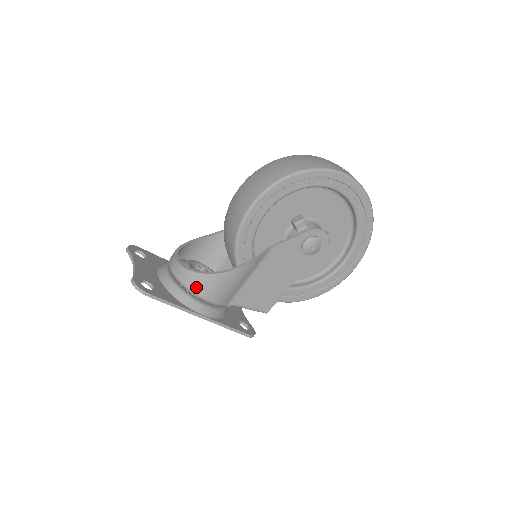
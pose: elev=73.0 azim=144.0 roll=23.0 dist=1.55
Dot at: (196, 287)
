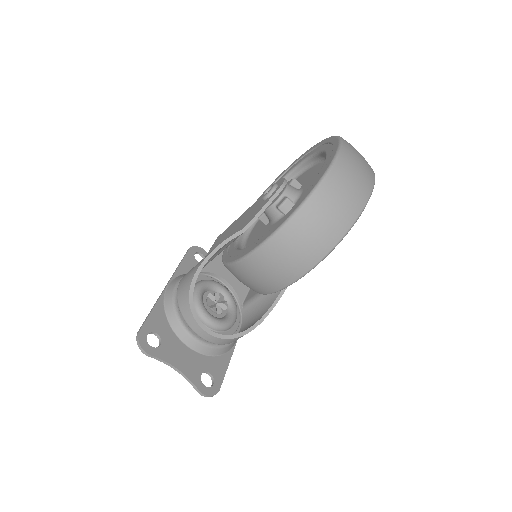
Dot at: occluded
